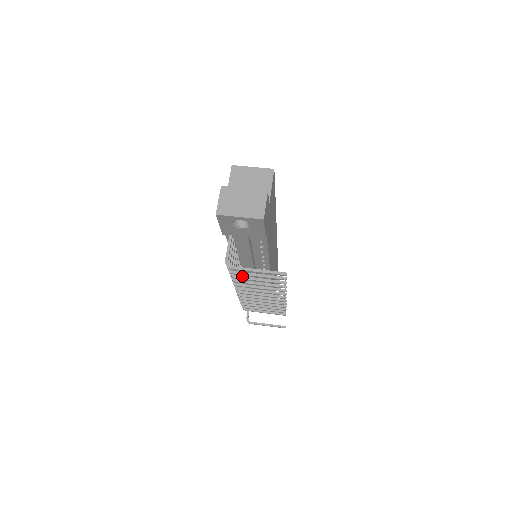
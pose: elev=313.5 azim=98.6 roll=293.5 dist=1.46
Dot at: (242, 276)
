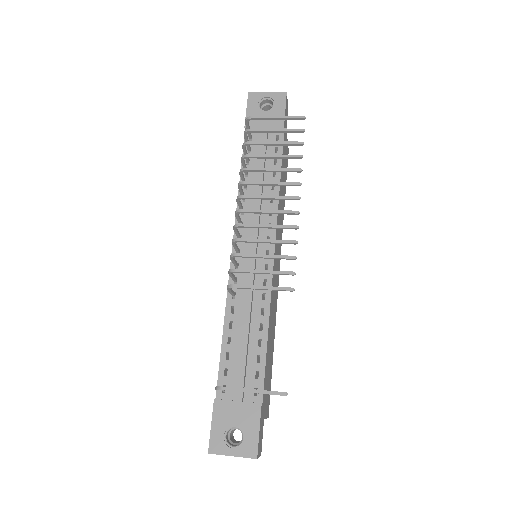
Dot at: (257, 143)
